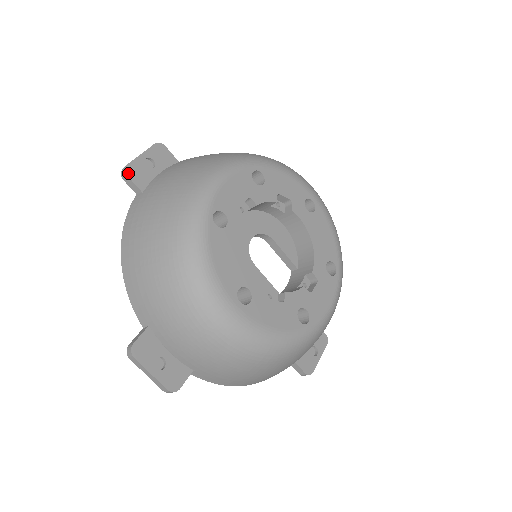
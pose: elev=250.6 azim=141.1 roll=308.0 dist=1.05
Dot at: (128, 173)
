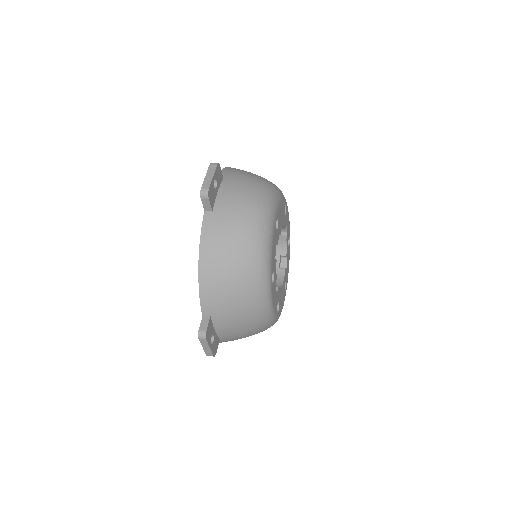
Dot at: occluded
